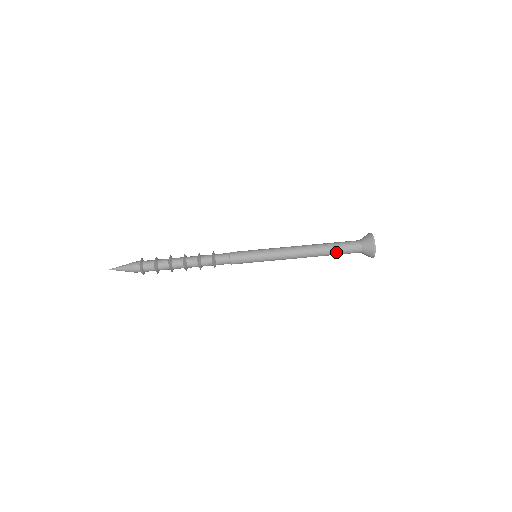
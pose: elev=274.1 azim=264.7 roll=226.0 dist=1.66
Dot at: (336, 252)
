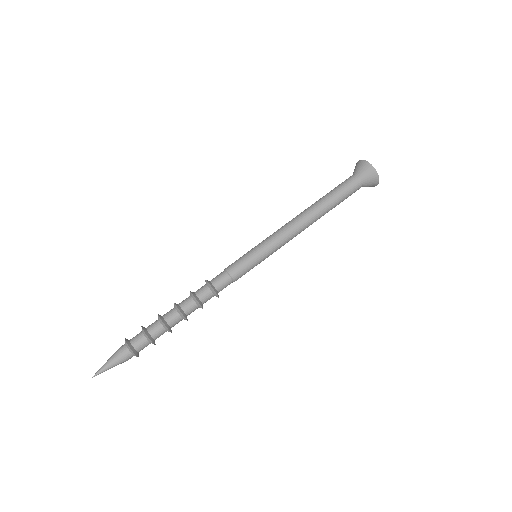
Dot at: (336, 196)
